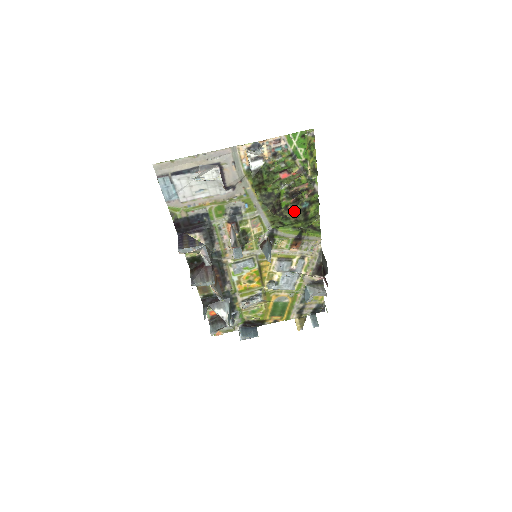
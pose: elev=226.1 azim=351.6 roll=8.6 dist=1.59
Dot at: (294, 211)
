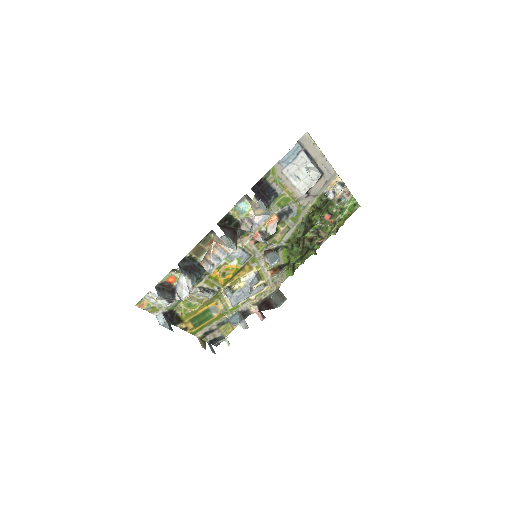
Dot at: (305, 245)
